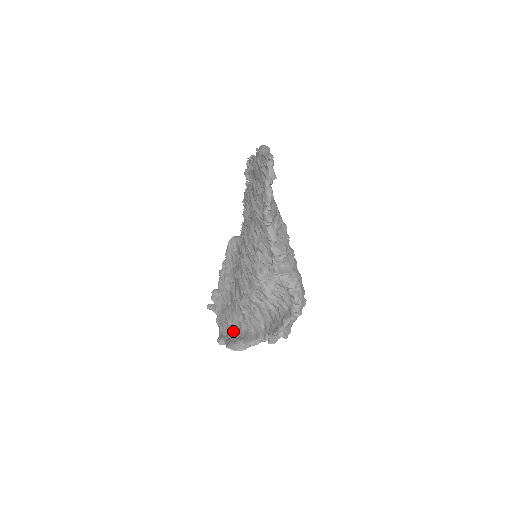
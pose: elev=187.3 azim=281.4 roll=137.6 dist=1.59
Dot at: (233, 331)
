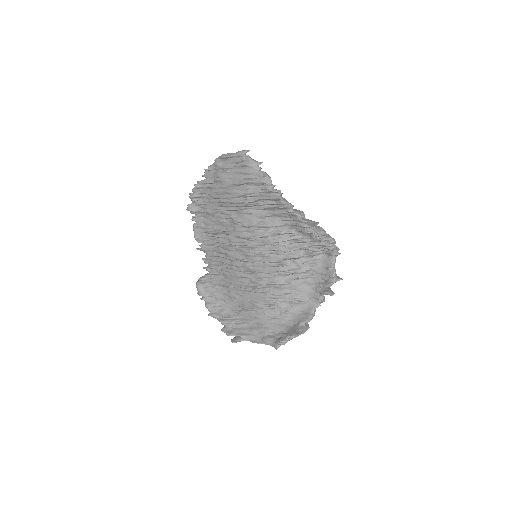
Dot at: (281, 330)
